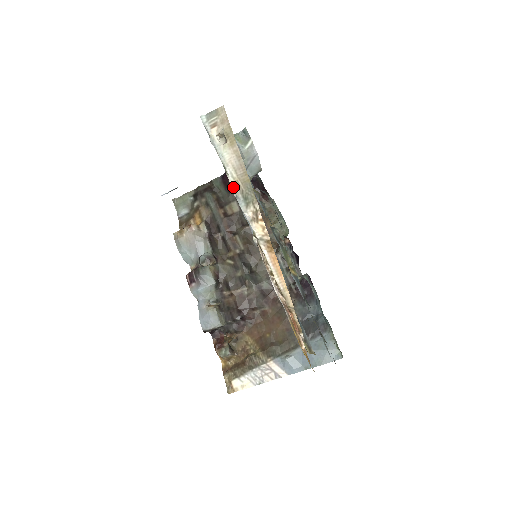
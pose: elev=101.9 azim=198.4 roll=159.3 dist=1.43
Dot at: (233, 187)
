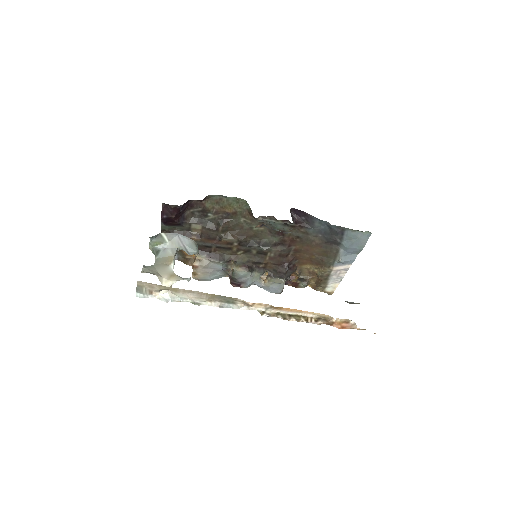
Dot at: (213, 305)
